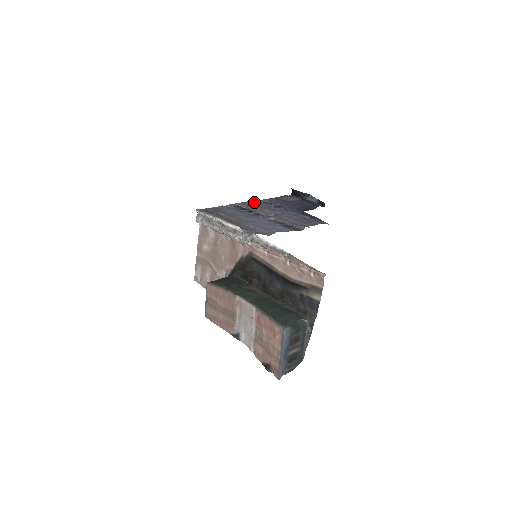
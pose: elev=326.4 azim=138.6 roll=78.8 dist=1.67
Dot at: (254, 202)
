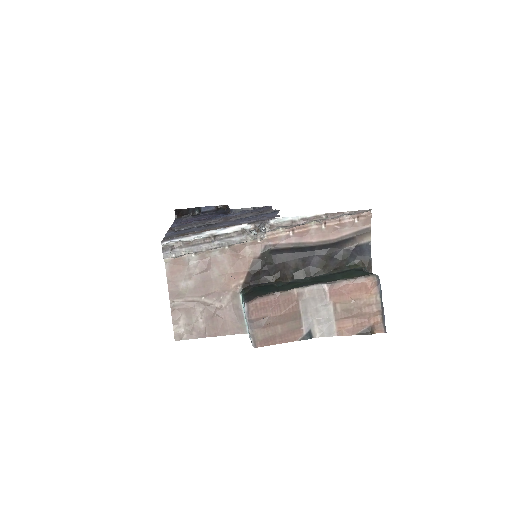
Dot at: (175, 226)
